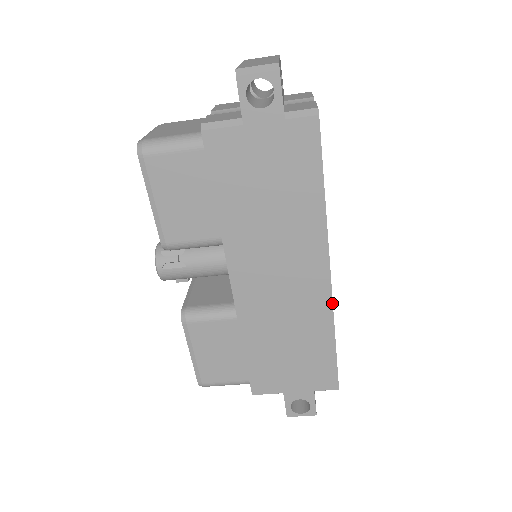
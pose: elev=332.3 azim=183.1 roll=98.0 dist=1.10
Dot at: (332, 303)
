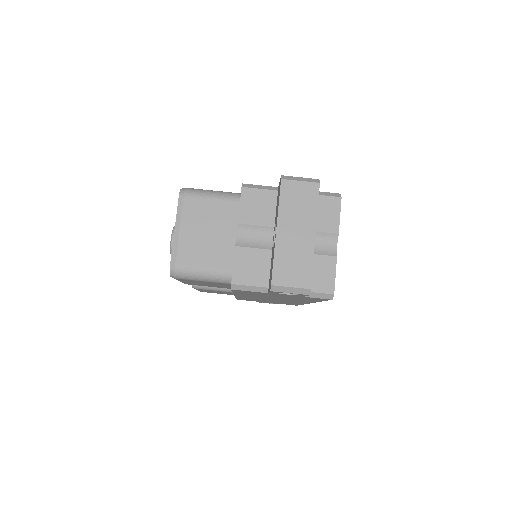
Dot at: occluded
